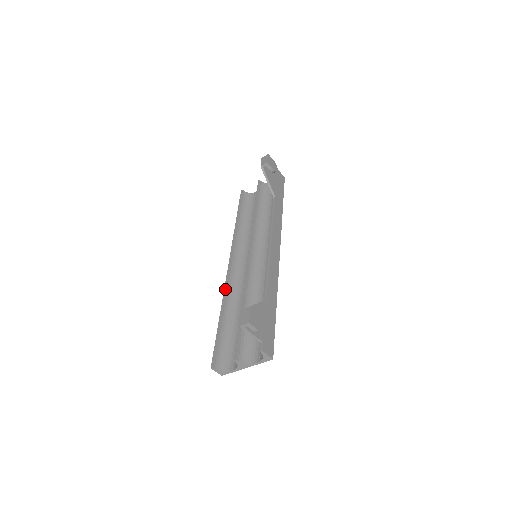
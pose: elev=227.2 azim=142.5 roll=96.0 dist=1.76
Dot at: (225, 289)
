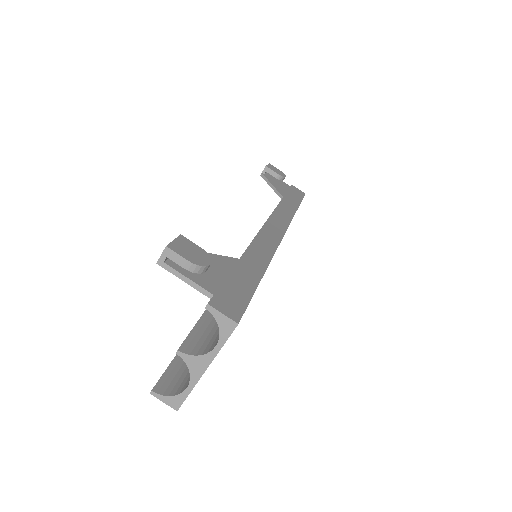
Dot at: occluded
